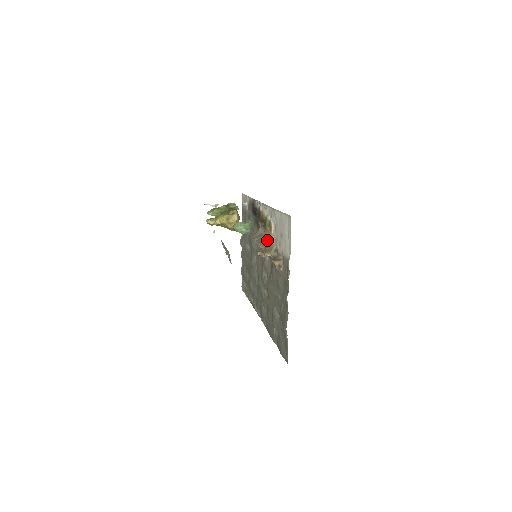
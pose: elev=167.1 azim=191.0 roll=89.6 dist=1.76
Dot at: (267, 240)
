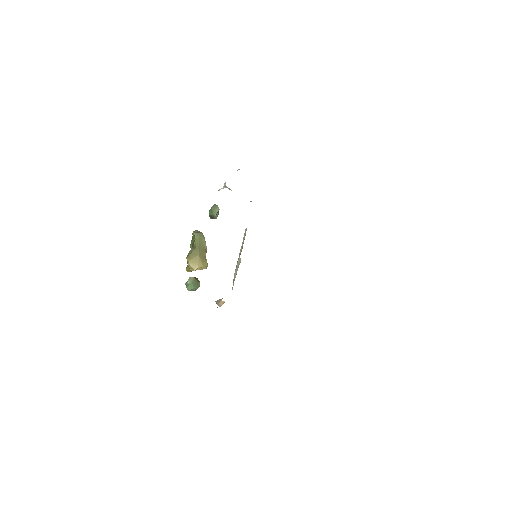
Dot at: occluded
